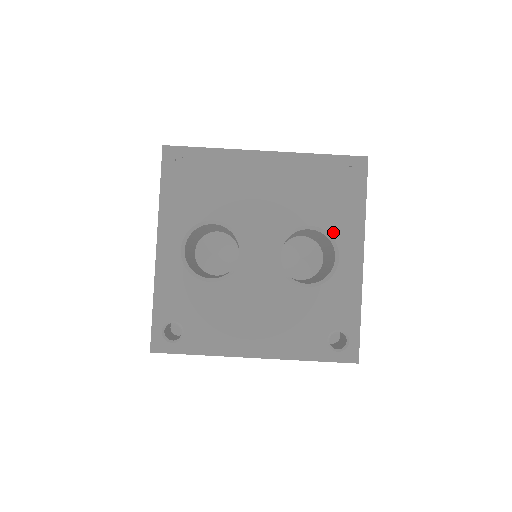
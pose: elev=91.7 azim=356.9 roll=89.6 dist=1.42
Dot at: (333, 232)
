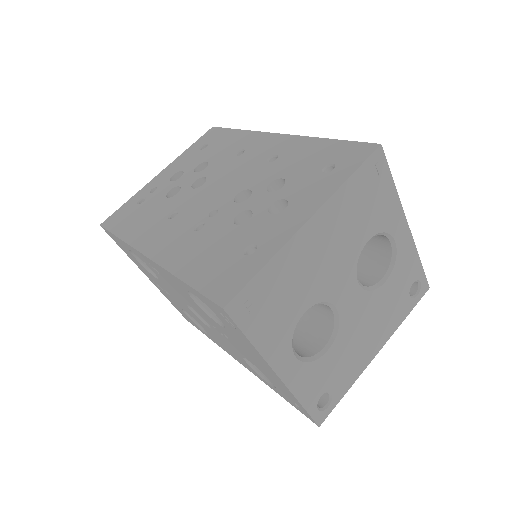
Dot at: (384, 229)
